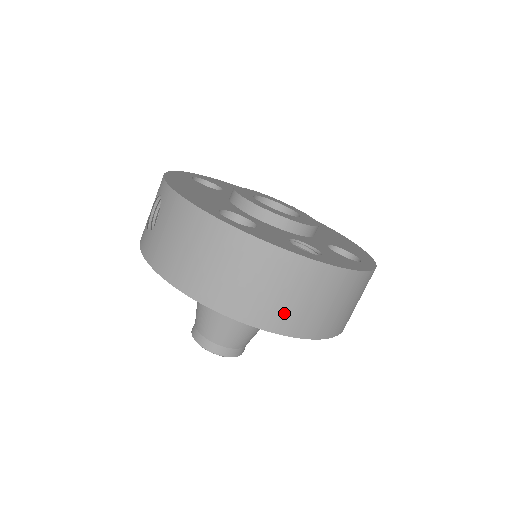
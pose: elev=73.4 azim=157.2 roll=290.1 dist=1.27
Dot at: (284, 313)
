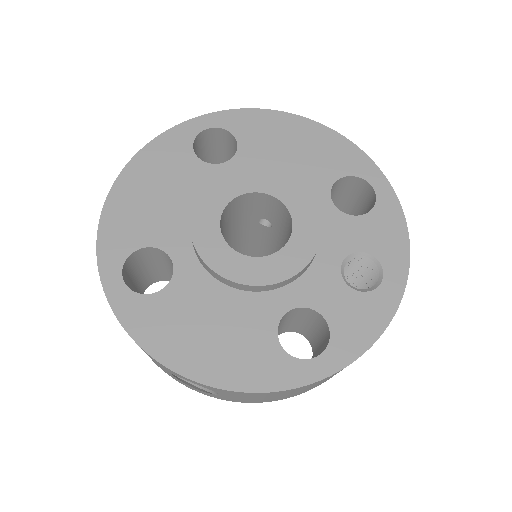
Dot at: occluded
